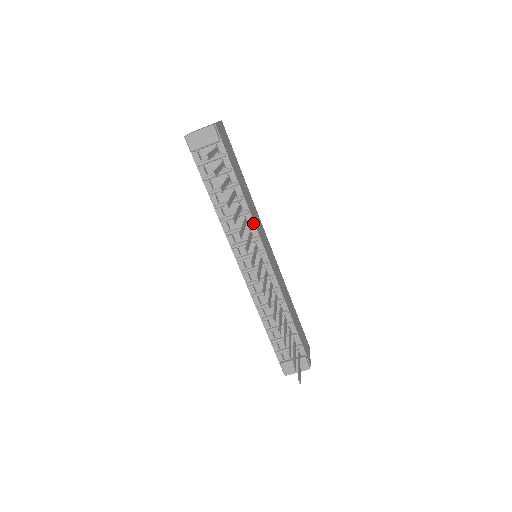
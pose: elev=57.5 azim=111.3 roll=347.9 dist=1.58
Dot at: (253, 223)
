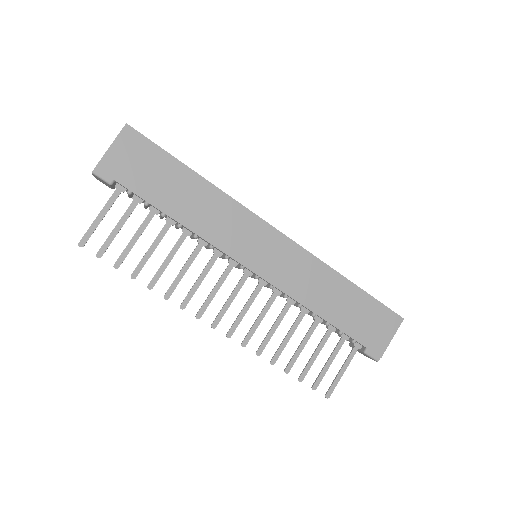
Dot at: (211, 244)
